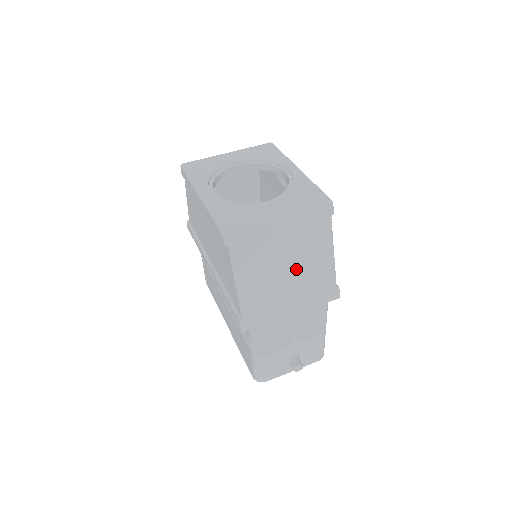
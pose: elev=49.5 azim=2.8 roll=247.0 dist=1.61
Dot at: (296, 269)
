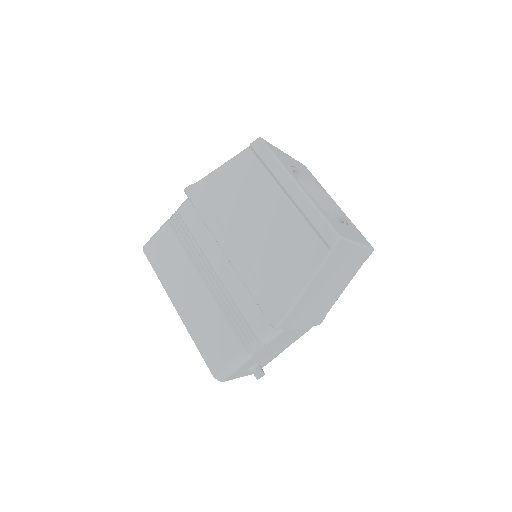
Dot at: (330, 290)
